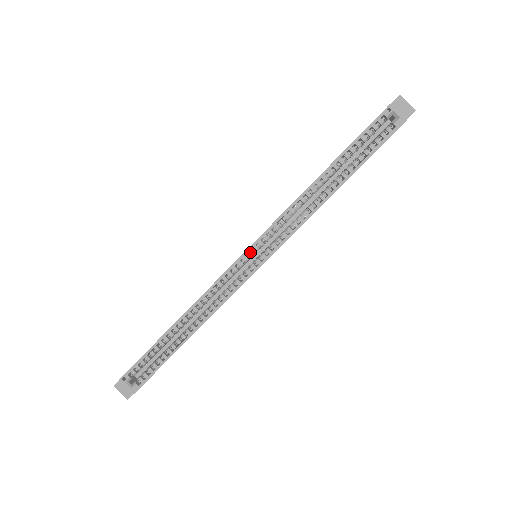
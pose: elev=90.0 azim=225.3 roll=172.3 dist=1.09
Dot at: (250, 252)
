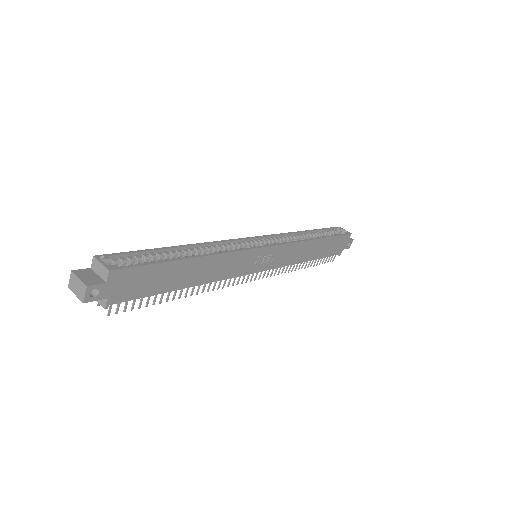
Dot at: (257, 240)
